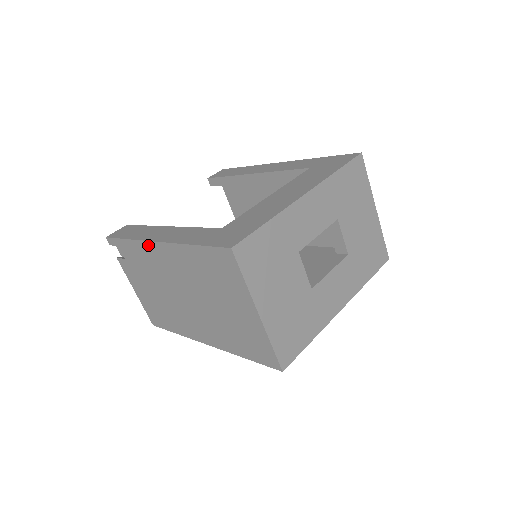
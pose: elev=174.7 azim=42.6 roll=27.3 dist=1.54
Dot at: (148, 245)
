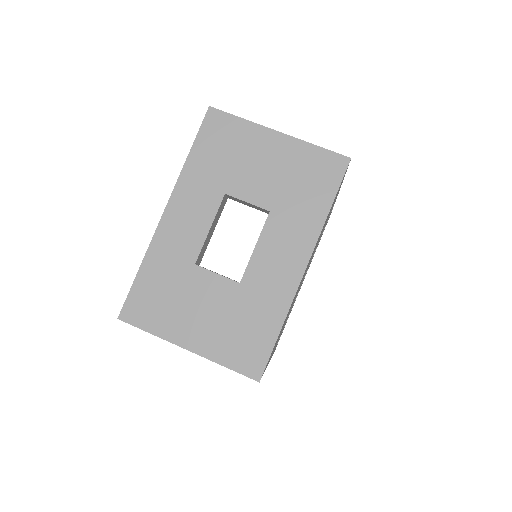
Dot at: occluded
